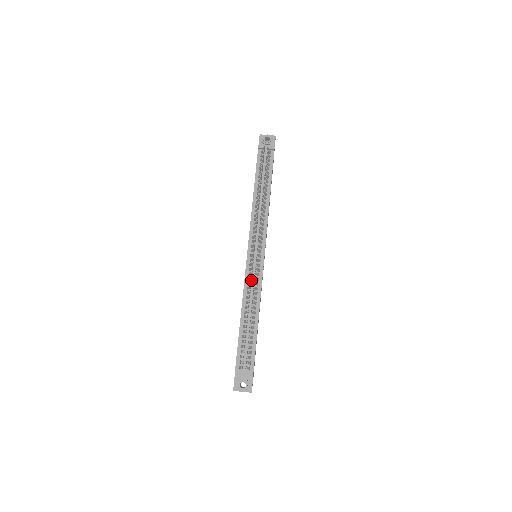
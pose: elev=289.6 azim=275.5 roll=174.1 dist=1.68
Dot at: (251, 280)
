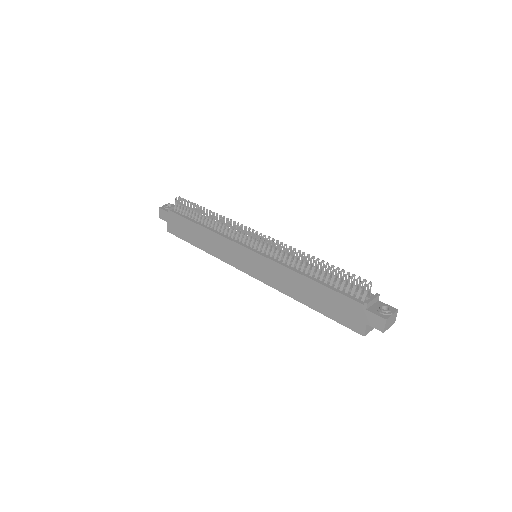
Dot at: (279, 256)
